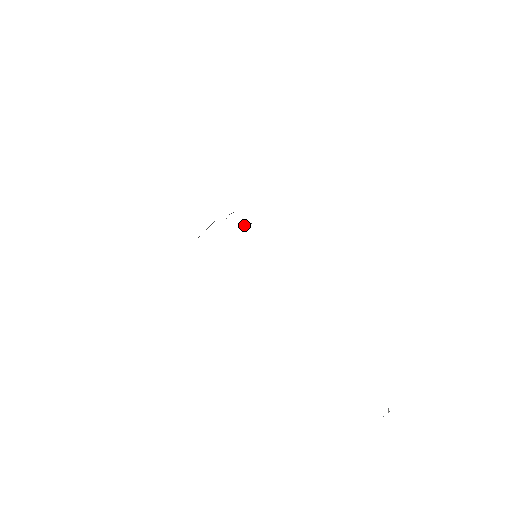
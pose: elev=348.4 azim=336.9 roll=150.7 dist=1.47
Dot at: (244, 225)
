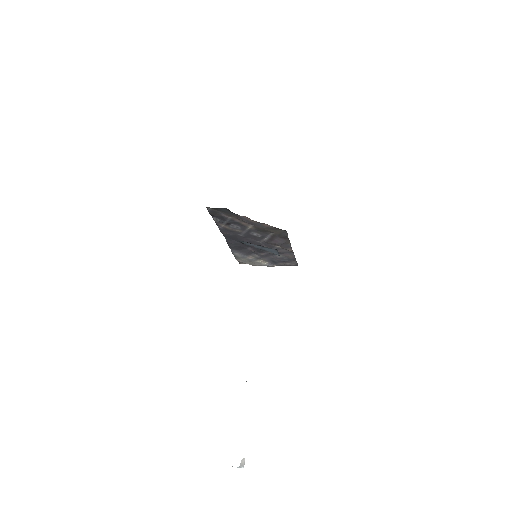
Dot at: (268, 237)
